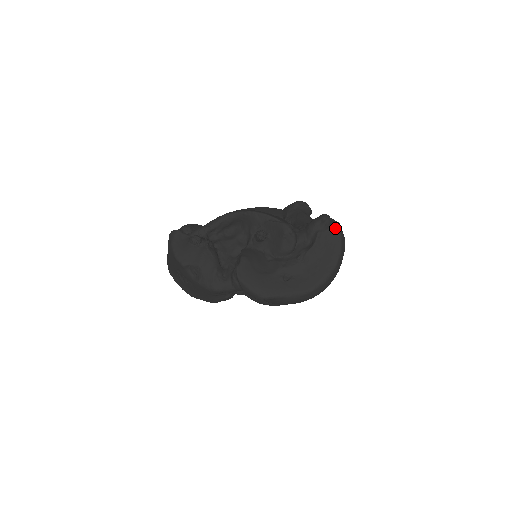
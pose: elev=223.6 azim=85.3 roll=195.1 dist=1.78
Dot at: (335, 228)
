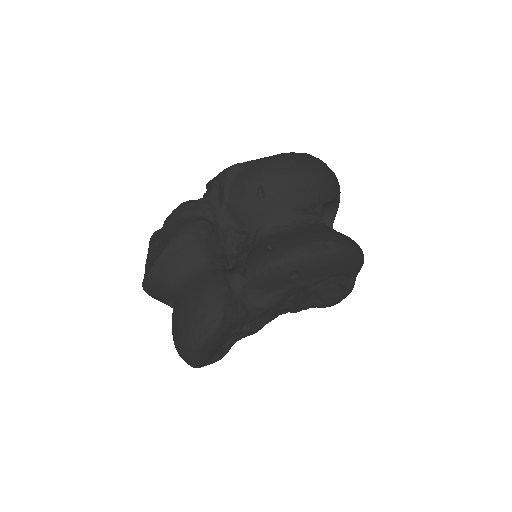
Dot at: occluded
